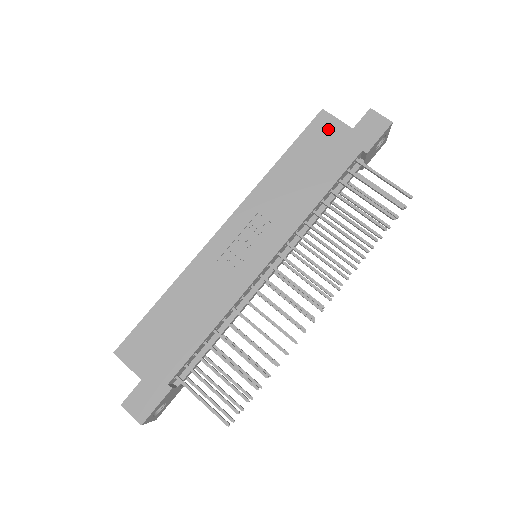
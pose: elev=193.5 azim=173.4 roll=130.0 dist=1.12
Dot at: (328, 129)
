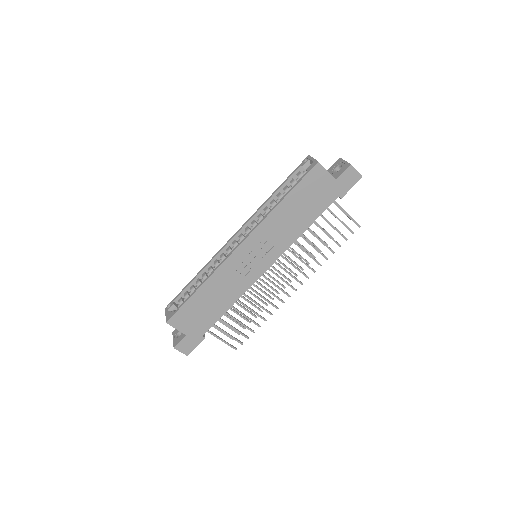
Dot at: (319, 179)
